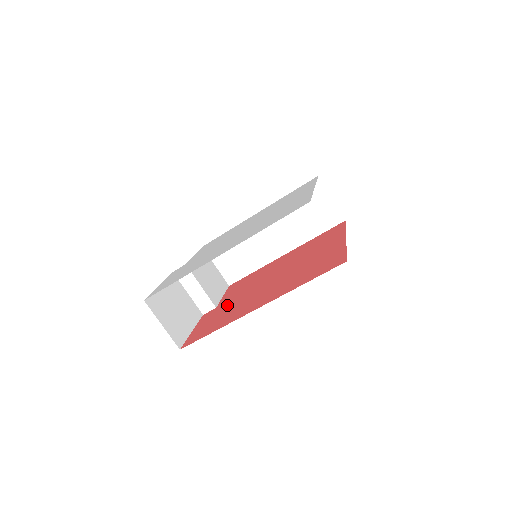
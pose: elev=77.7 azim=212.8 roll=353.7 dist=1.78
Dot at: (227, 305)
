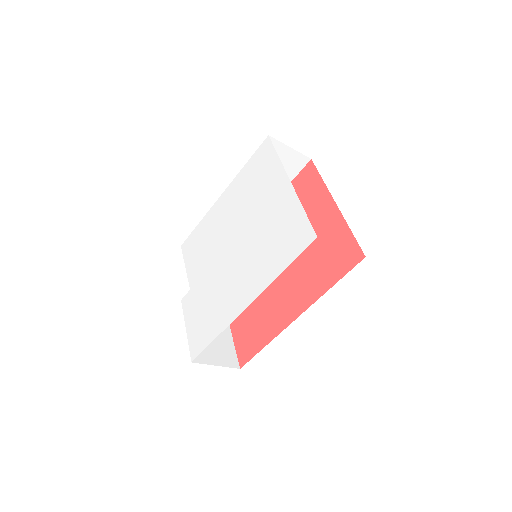
Dot at: occluded
